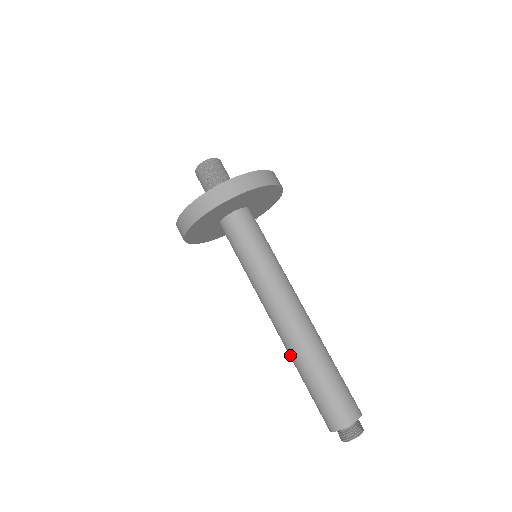
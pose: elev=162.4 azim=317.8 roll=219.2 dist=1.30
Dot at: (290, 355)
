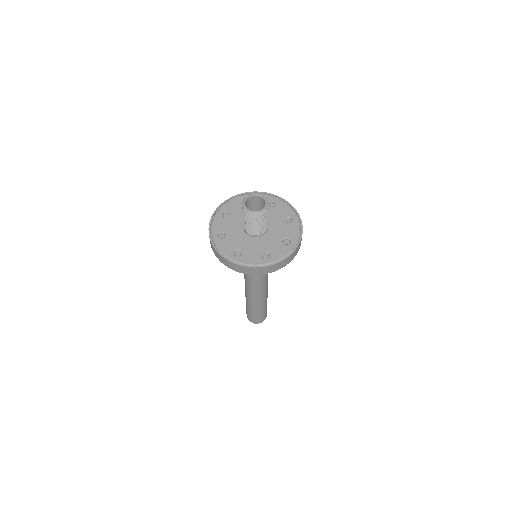
Dot at: occluded
